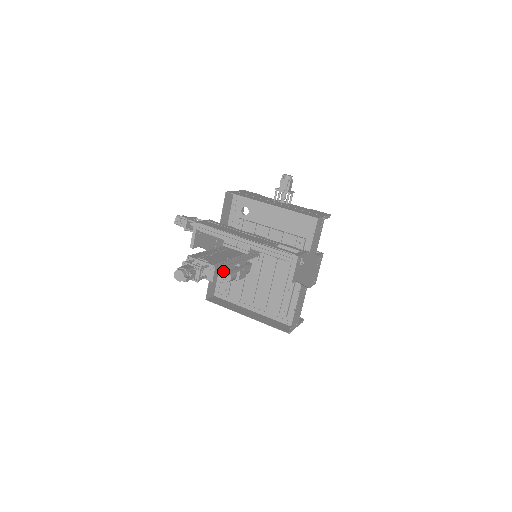
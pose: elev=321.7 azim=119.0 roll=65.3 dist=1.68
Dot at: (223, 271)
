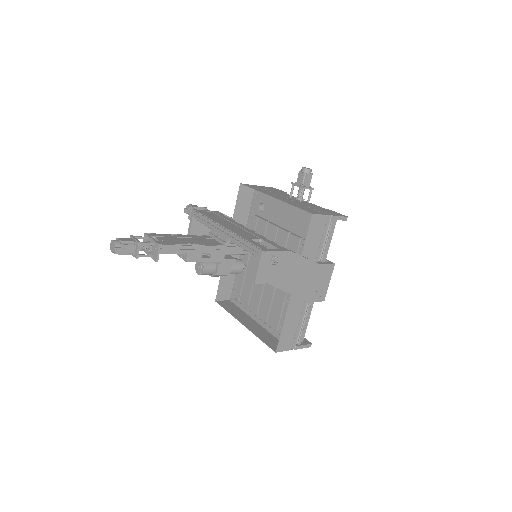
Dot at: (184, 257)
